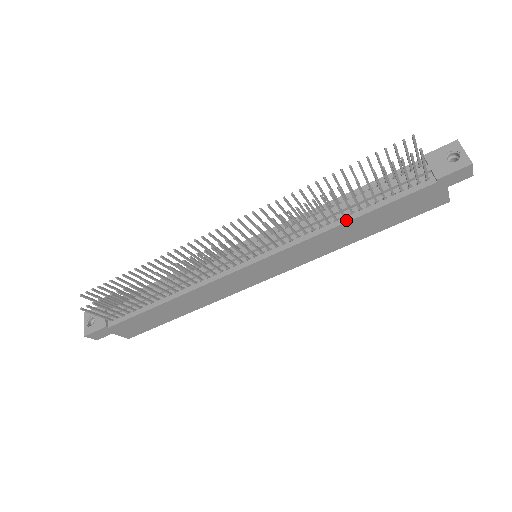
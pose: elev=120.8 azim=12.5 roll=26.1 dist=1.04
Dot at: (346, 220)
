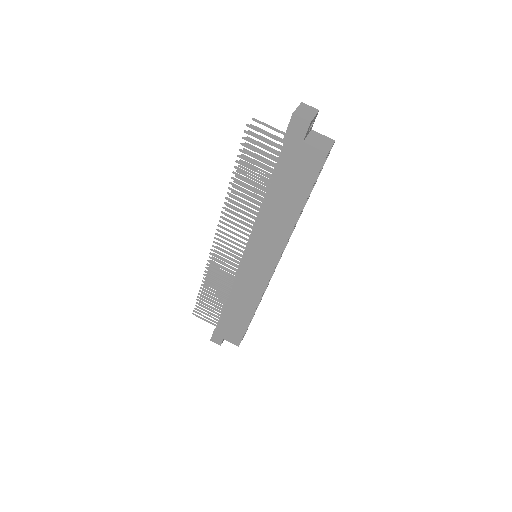
Dot at: (264, 202)
